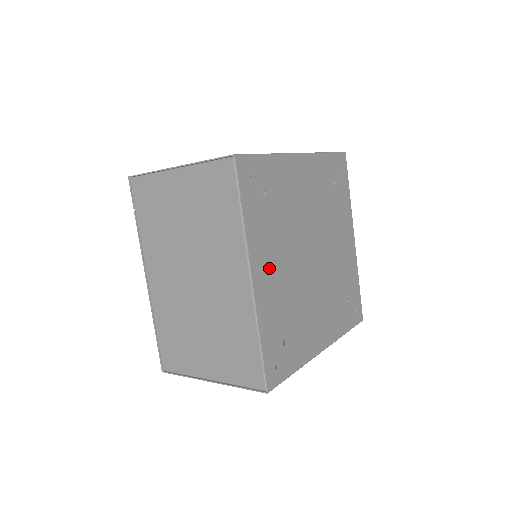
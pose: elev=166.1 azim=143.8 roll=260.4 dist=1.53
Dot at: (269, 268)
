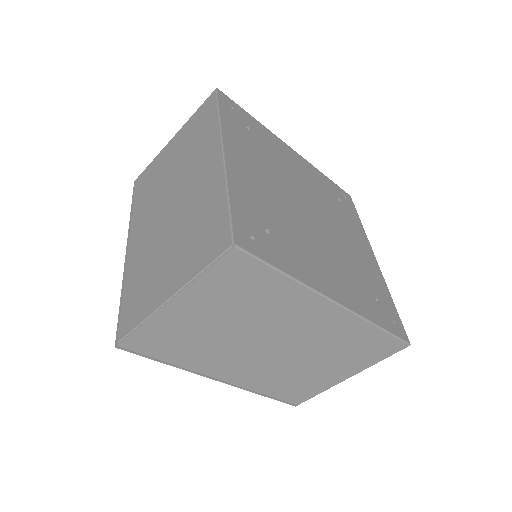
Dot at: (248, 166)
